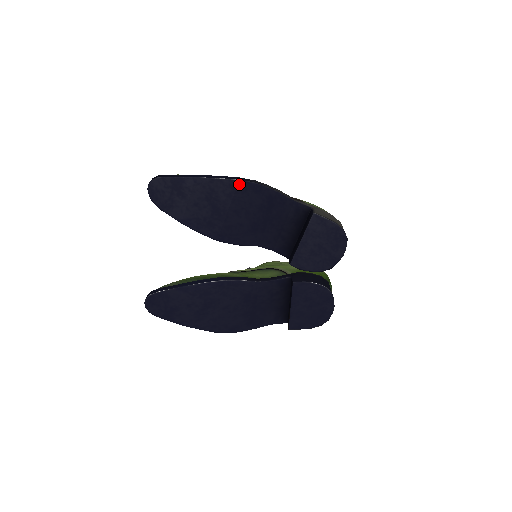
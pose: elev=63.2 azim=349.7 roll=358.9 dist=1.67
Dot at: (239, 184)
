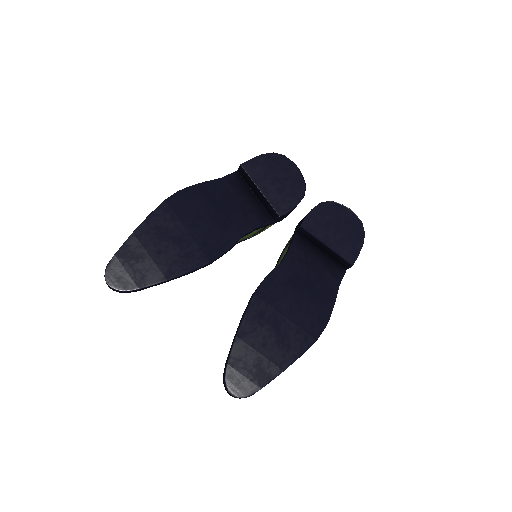
Dot at: (168, 203)
